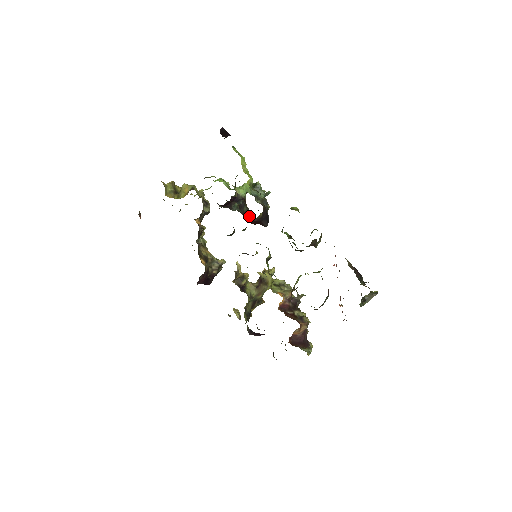
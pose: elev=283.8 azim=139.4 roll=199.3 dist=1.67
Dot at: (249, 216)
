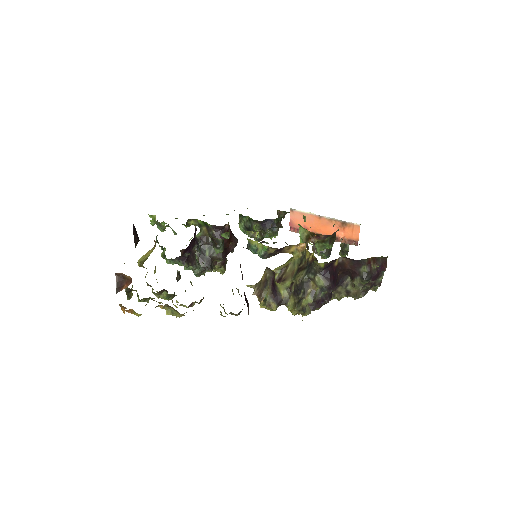
Dot at: occluded
